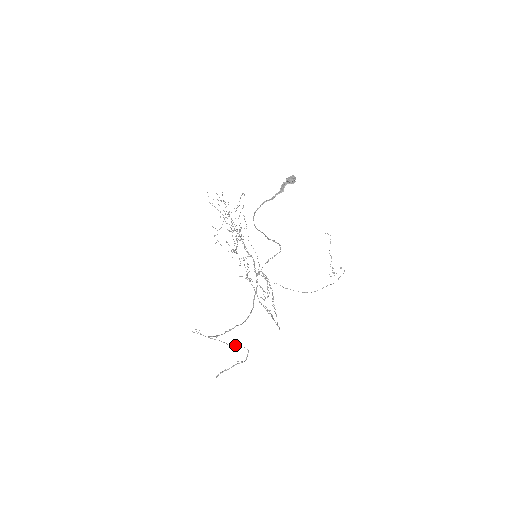
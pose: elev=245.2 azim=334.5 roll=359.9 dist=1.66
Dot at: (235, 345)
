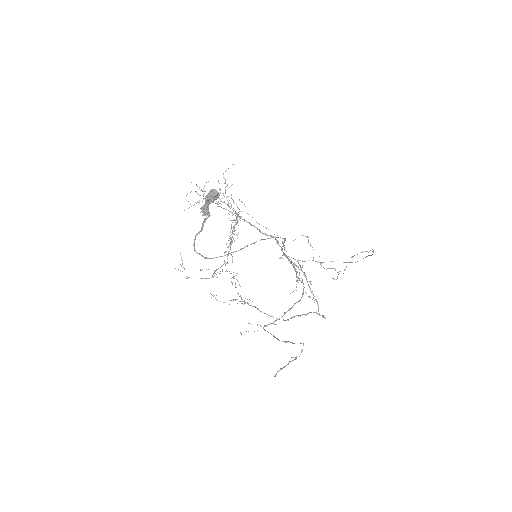
Dot at: (284, 341)
